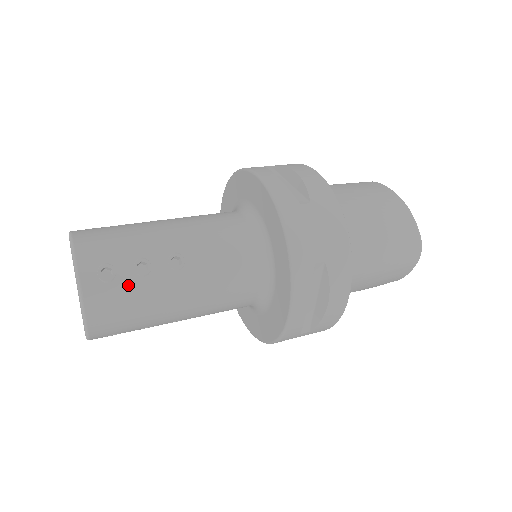
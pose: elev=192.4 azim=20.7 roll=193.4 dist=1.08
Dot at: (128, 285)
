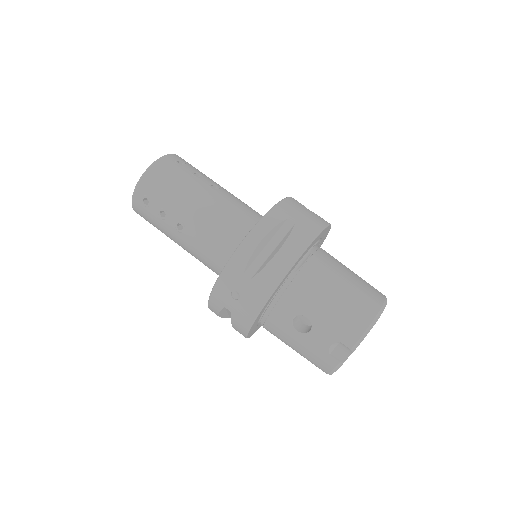
Dot at: (183, 172)
